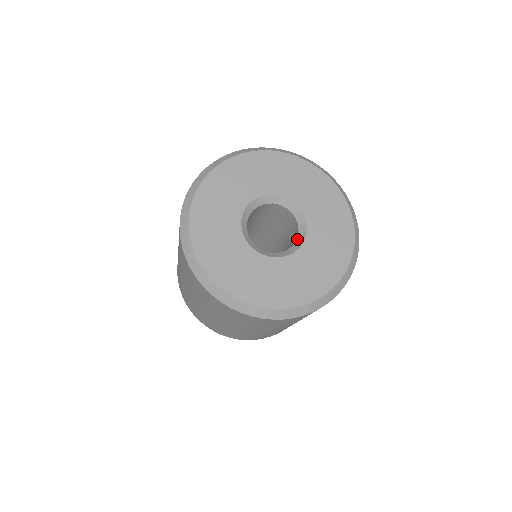
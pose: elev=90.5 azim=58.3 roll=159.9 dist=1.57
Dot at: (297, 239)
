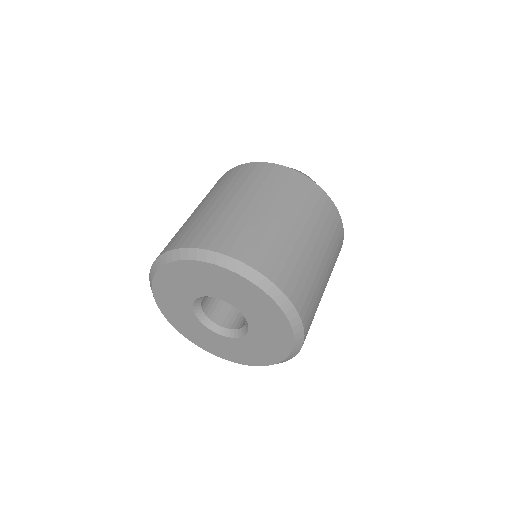
Dot at: (236, 330)
